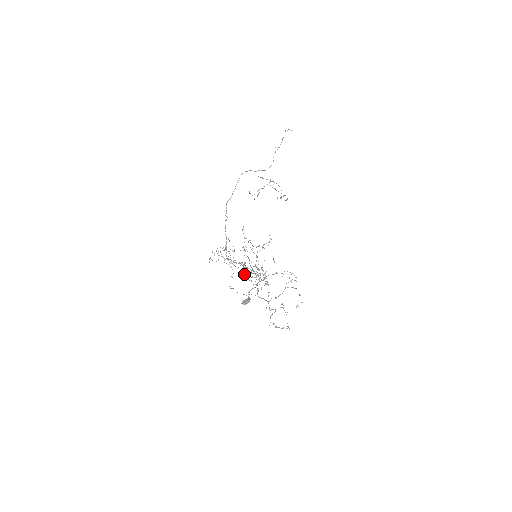
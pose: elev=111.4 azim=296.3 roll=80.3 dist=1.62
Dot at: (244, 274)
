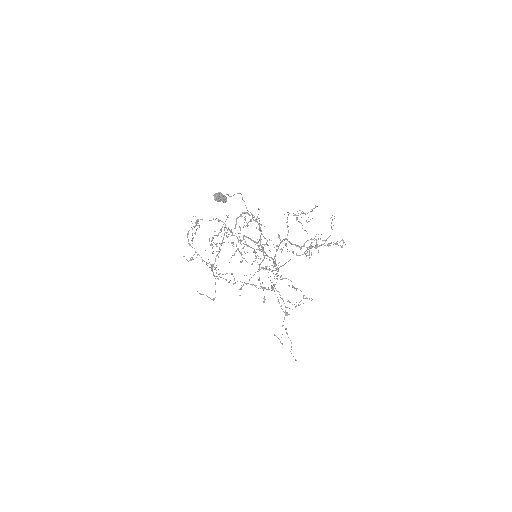
Dot at: (264, 299)
